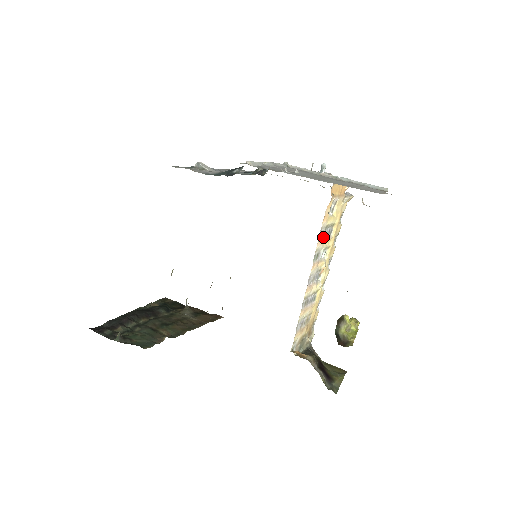
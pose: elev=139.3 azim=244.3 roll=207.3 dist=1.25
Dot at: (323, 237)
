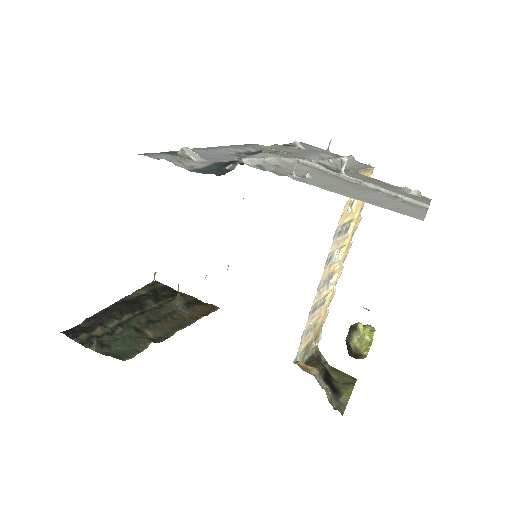
Dot at: (338, 237)
